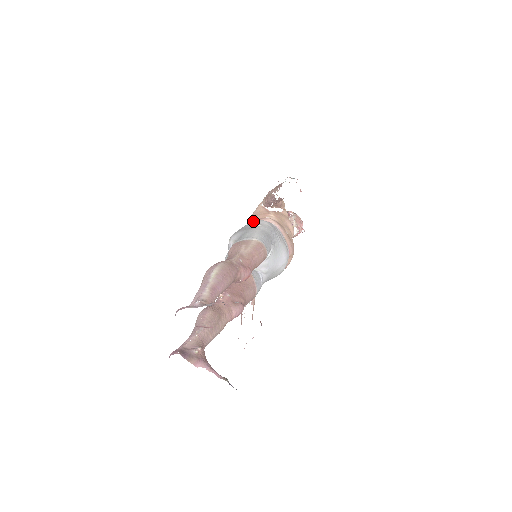
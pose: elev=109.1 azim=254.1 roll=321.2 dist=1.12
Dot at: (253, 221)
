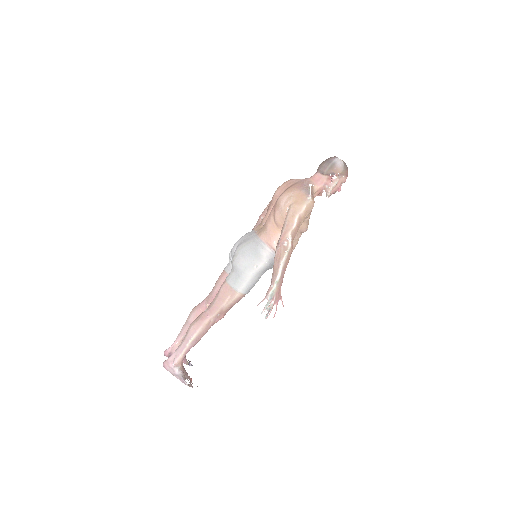
Dot at: (258, 251)
